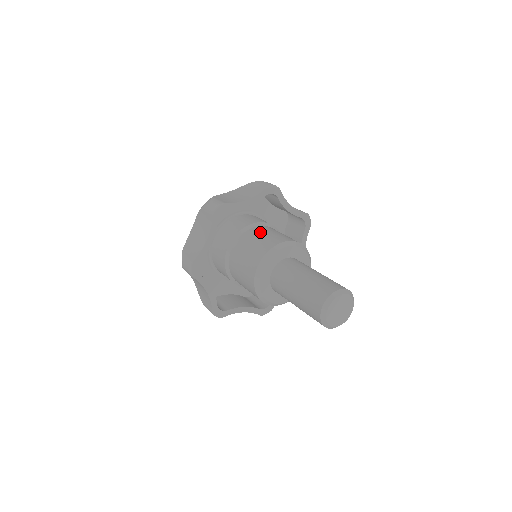
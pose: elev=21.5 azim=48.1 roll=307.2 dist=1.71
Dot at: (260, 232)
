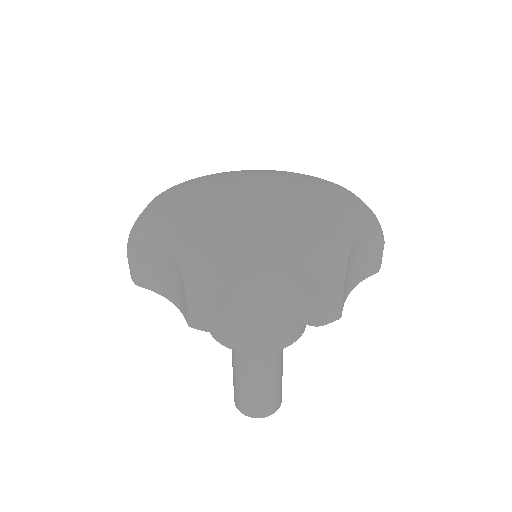
Dot at: occluded
